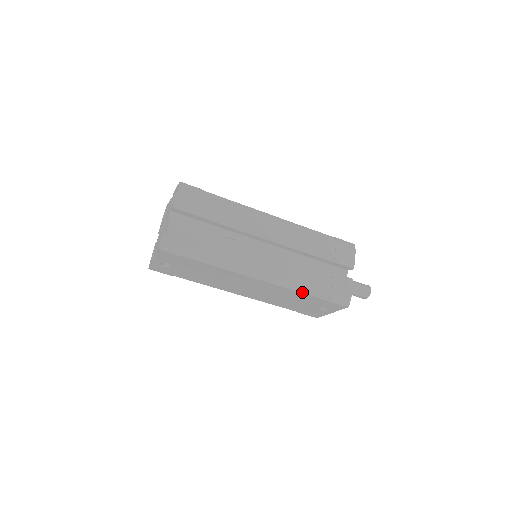
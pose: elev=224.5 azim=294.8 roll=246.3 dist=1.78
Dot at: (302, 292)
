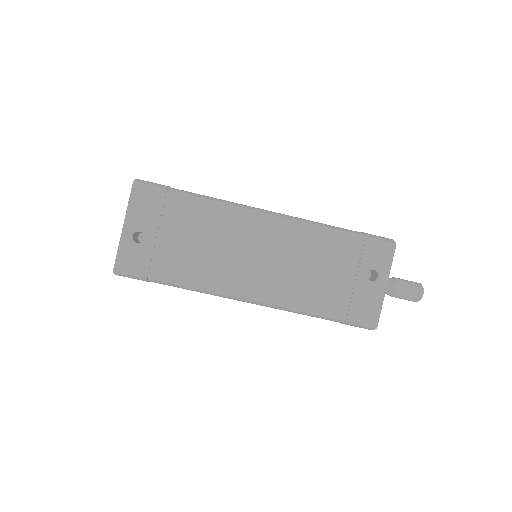
Dot at: (327, 228)
